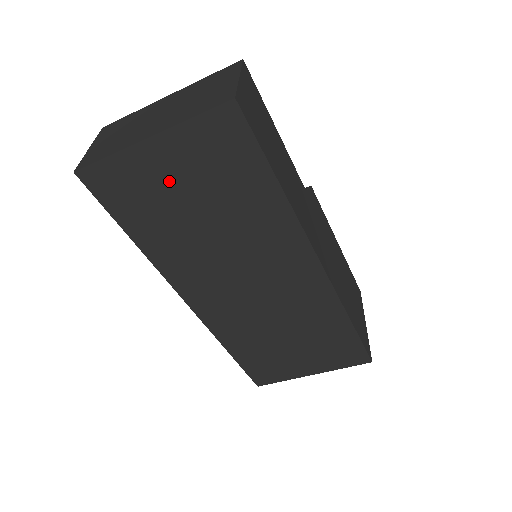
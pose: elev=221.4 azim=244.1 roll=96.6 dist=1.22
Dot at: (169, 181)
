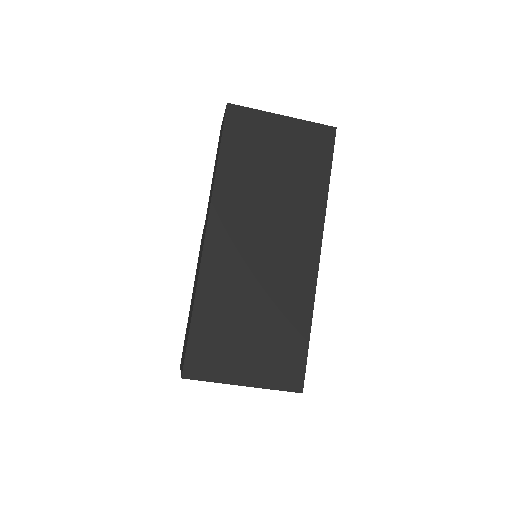
Dot at: (274, 142)
